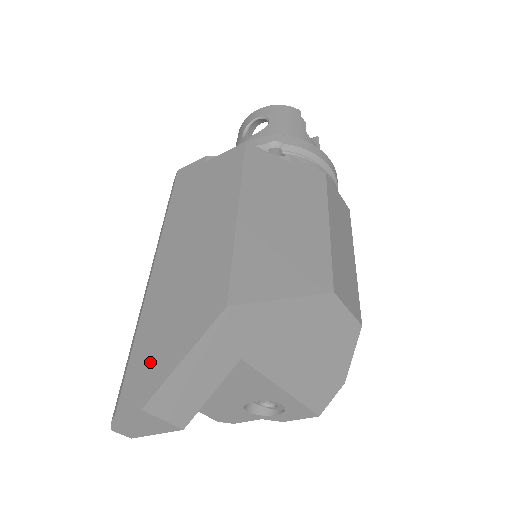
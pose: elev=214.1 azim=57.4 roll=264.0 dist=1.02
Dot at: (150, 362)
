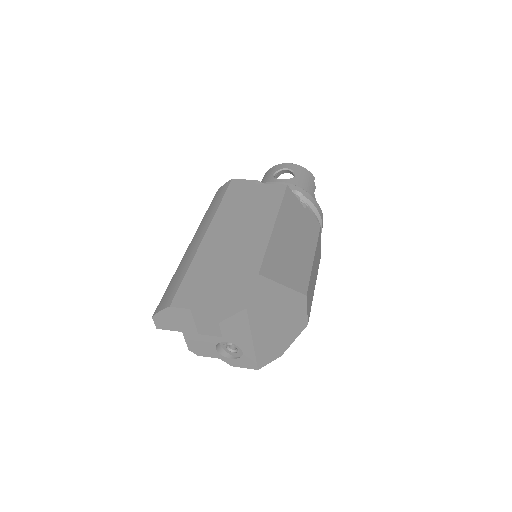
Dot at: (199, 286)
